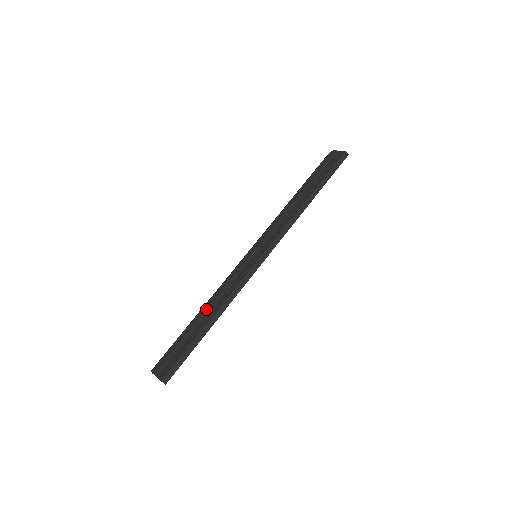
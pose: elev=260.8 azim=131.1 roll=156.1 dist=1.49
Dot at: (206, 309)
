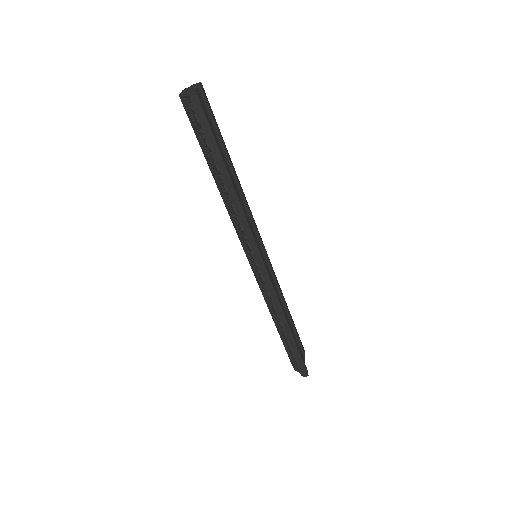
Dot at: (274, 321)
